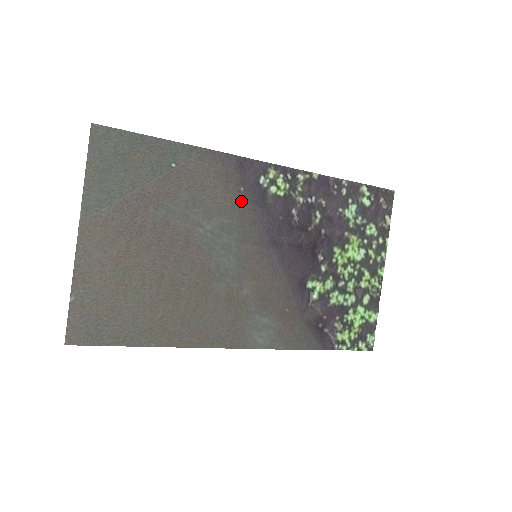
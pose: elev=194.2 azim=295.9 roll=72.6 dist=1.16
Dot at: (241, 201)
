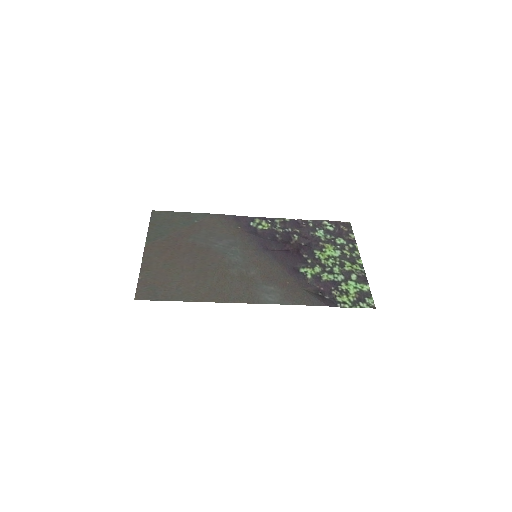
Dot at: (240, 232)
